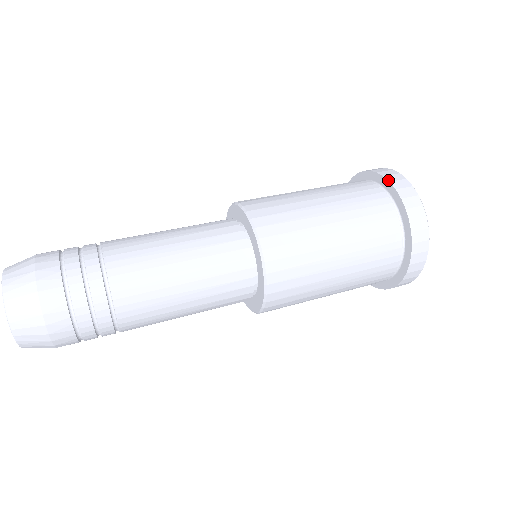
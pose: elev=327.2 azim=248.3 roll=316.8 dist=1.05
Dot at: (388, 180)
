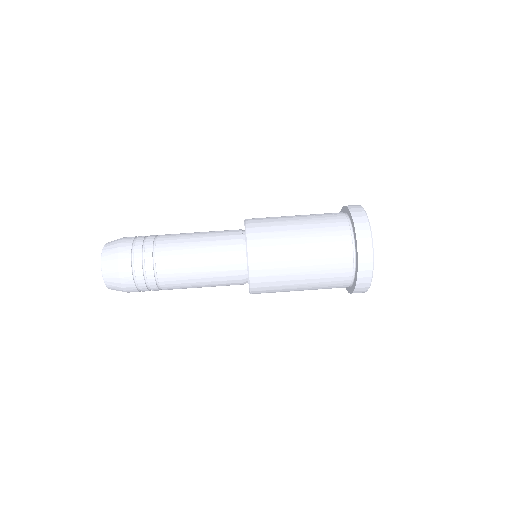
Dot at: (356, 282)
